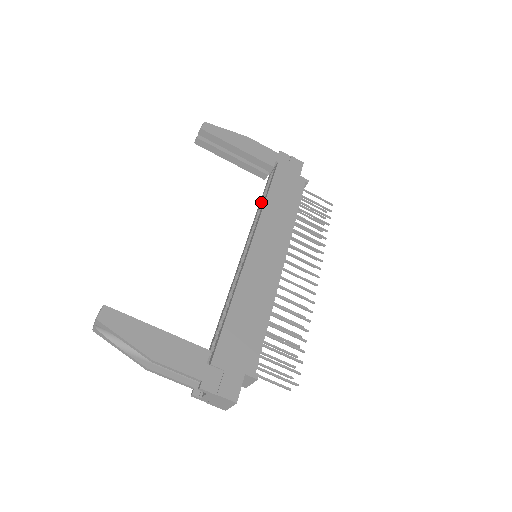
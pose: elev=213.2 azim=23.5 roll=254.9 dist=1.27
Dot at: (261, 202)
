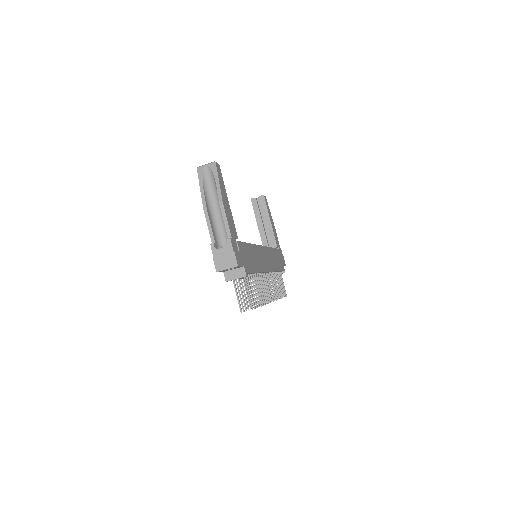
Dot at: occluded
